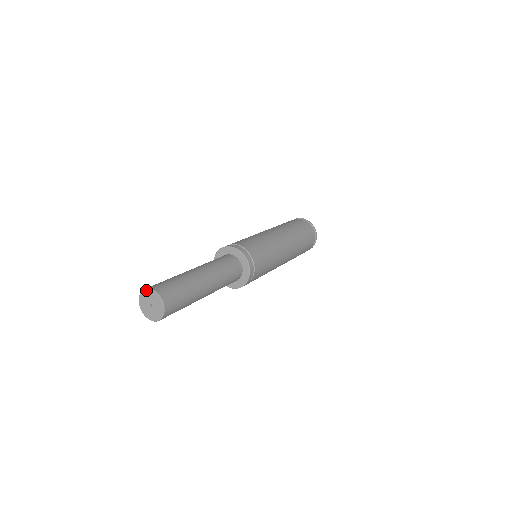
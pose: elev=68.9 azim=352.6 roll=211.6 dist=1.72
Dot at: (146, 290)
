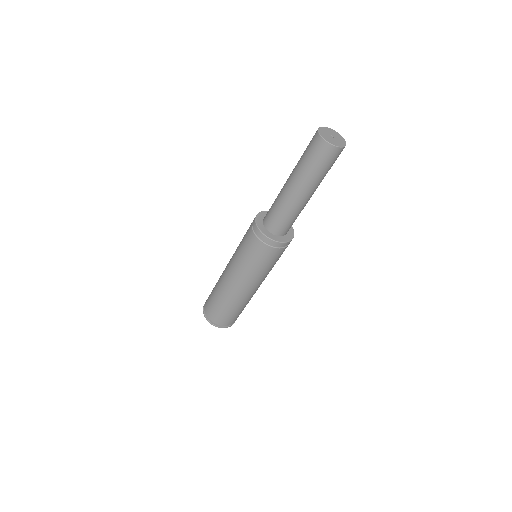
Dot at: (320, 128)
